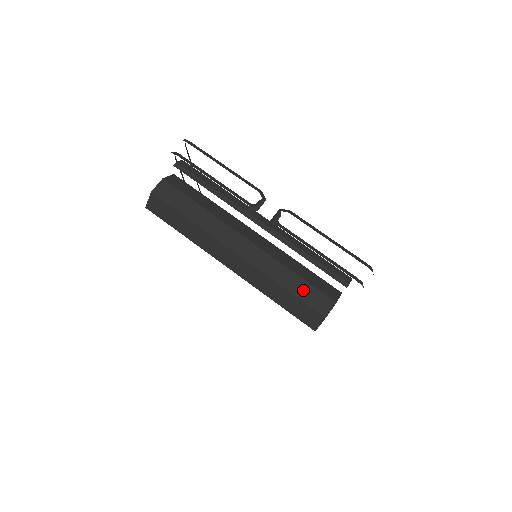
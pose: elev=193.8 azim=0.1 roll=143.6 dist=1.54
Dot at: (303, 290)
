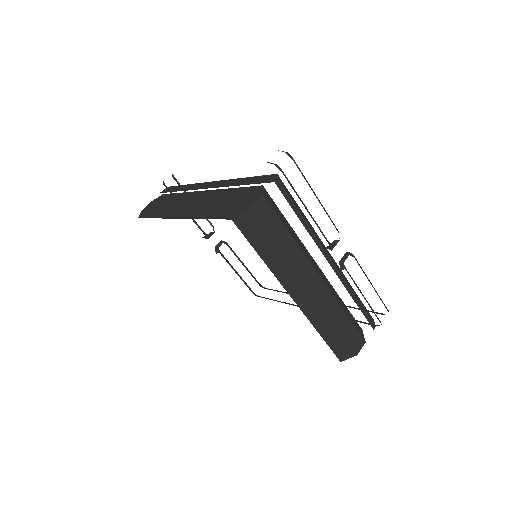
Dot at: (348, 330)
